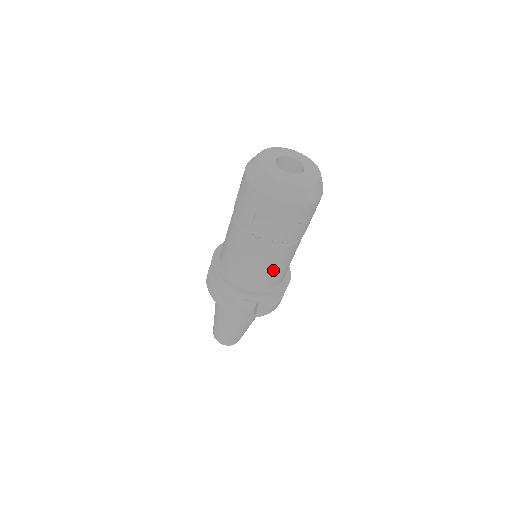
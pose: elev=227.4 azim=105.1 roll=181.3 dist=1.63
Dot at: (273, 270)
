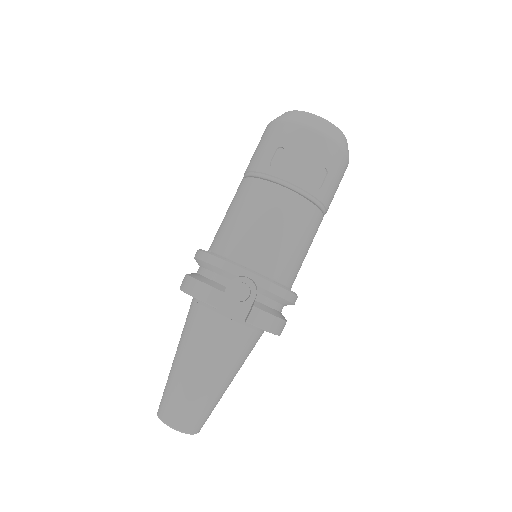
Dot at: (285, 240)
